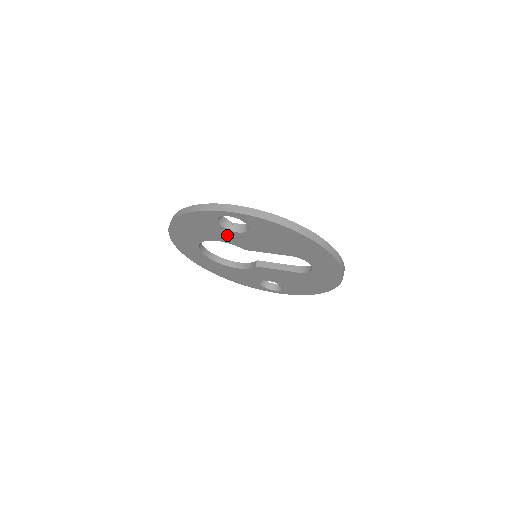
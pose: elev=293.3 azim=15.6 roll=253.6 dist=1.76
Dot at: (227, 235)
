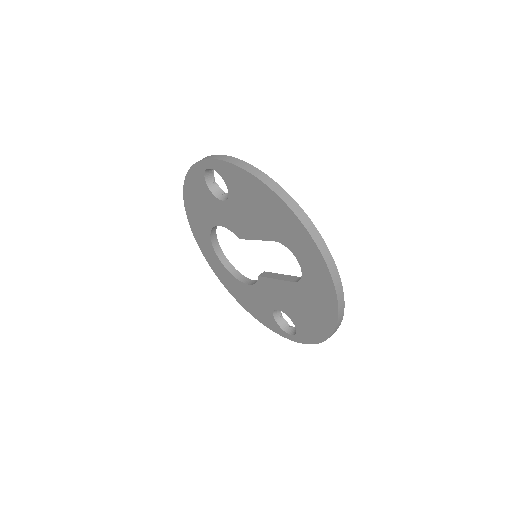
Dot at: (220, 210)
